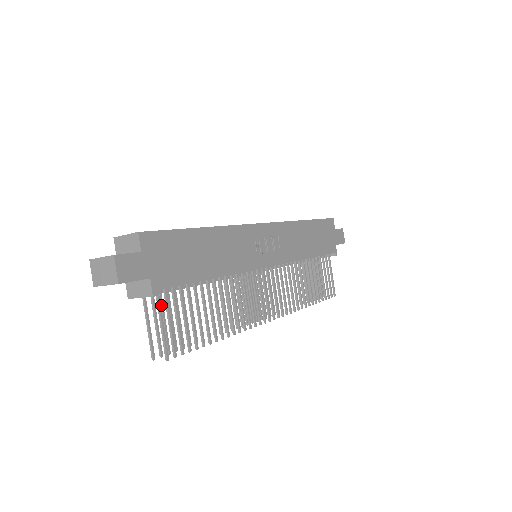
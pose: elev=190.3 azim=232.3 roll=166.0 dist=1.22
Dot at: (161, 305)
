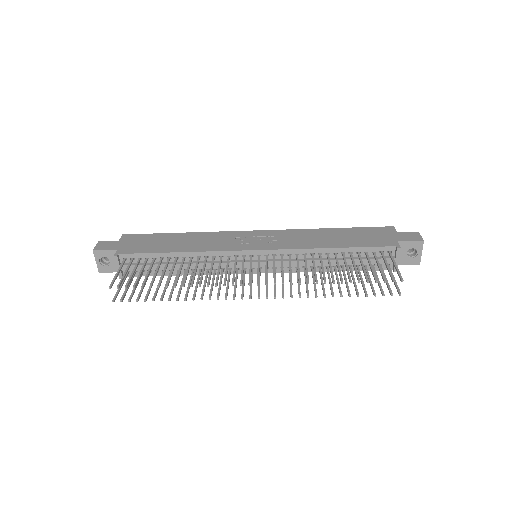
Dot at: occluded
